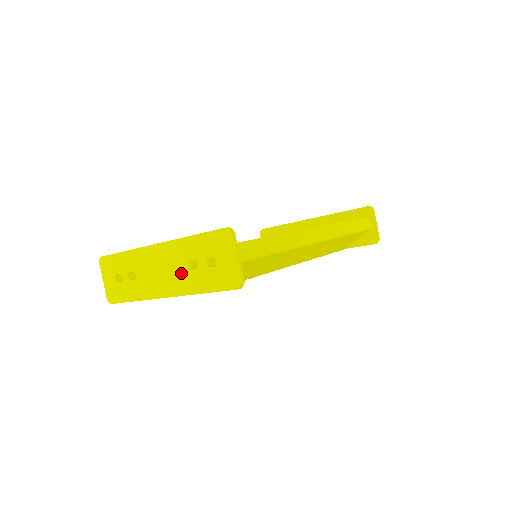
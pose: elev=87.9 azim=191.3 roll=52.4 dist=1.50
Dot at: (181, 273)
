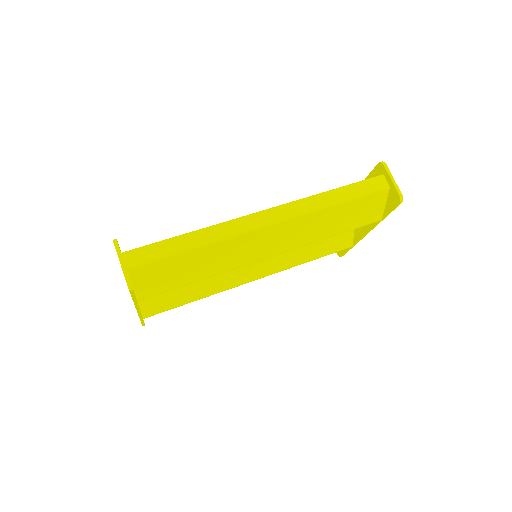
Dot at: occluded
